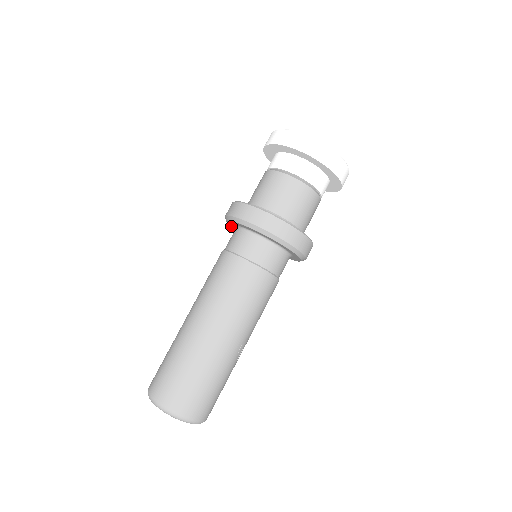
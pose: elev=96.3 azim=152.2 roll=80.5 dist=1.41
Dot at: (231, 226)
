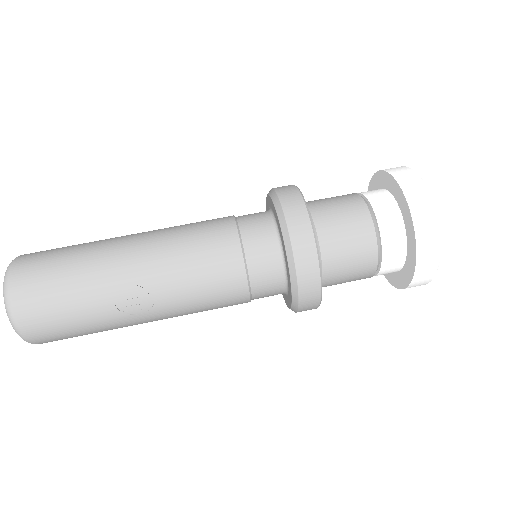
Dot at: occluded
